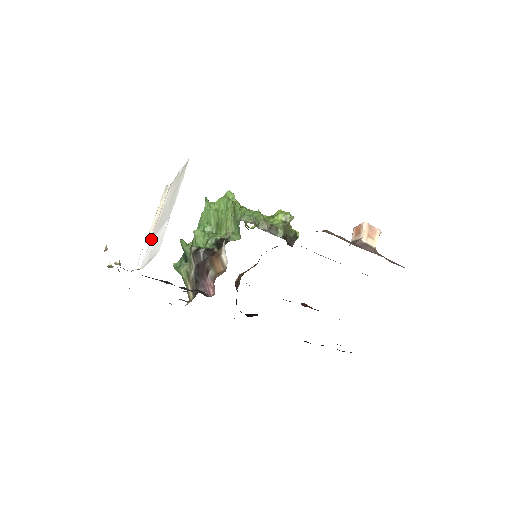
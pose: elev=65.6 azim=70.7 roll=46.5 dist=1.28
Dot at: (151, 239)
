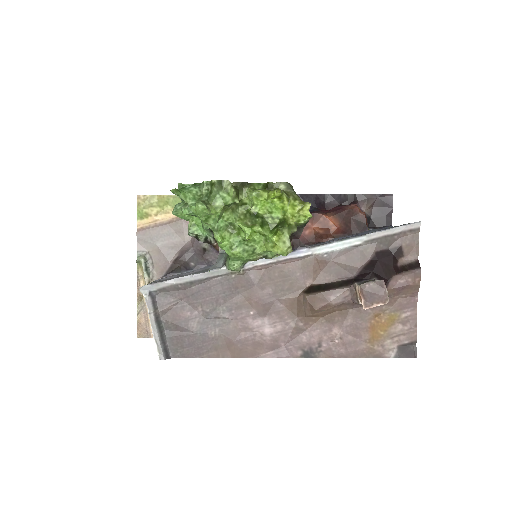
Dot at: occluded
